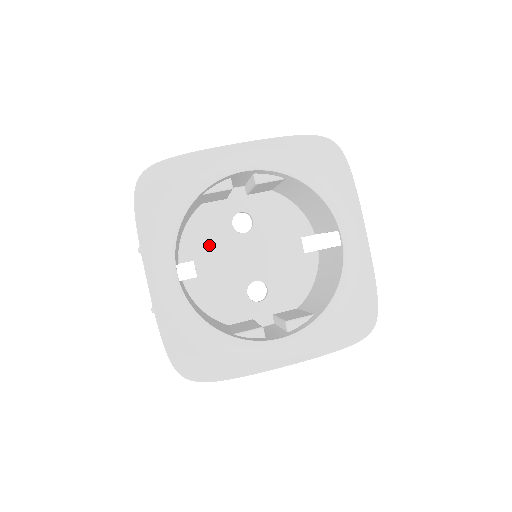
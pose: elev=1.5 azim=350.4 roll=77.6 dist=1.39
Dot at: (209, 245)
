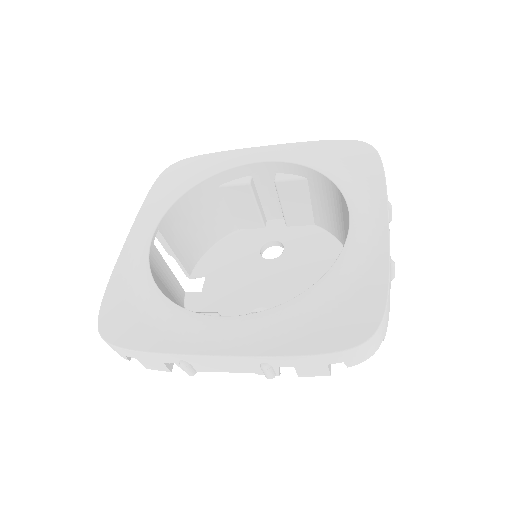
Dot at: (228, 265)
